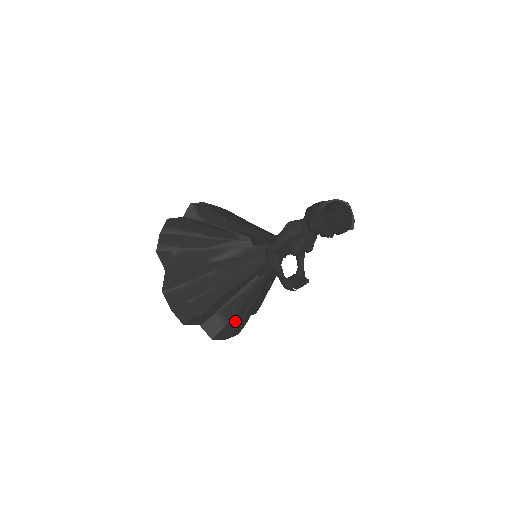
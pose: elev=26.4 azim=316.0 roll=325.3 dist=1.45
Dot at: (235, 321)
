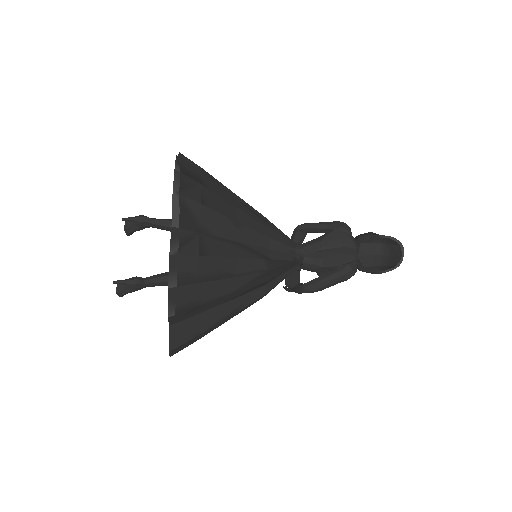
Dot at: occluded
